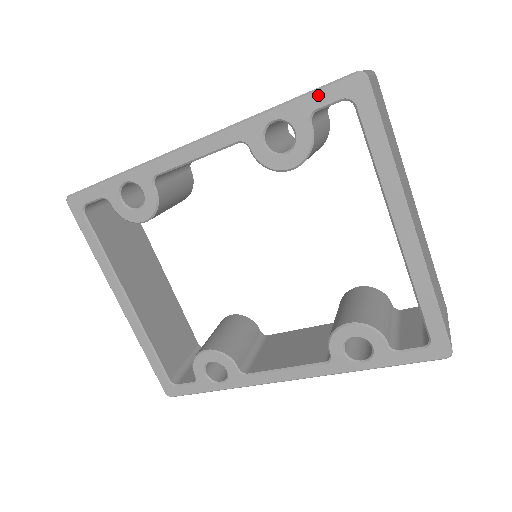
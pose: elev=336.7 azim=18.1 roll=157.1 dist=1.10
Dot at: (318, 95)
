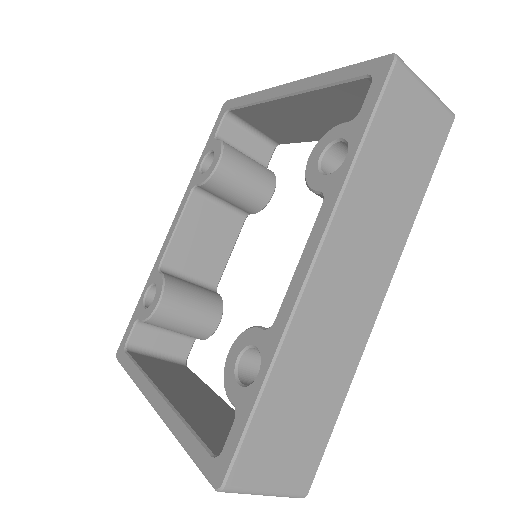
Dot at: (213, 130)
